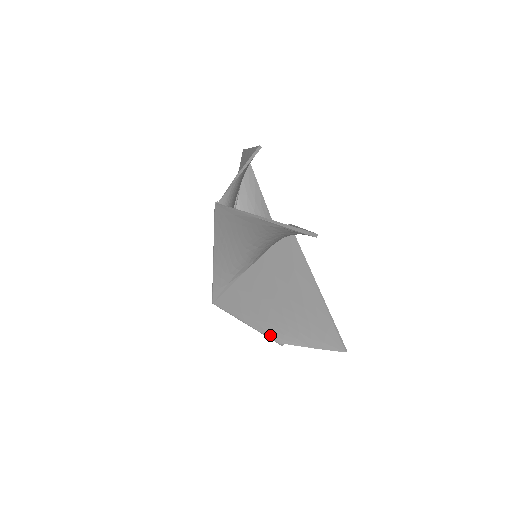
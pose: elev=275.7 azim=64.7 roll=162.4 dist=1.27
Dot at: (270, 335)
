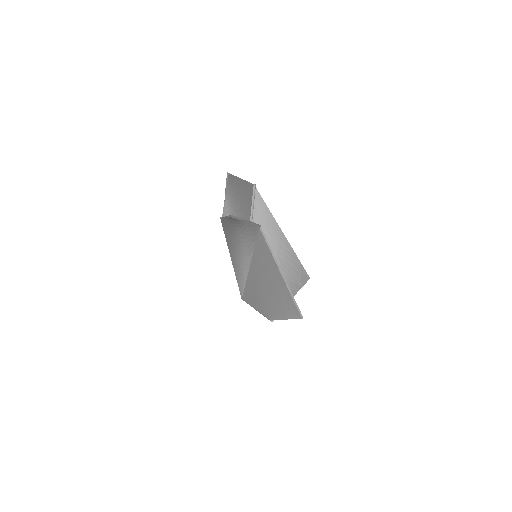
Dot at: (266, 315)
